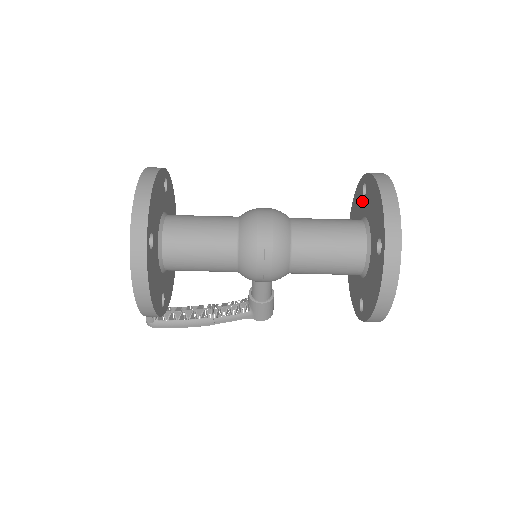
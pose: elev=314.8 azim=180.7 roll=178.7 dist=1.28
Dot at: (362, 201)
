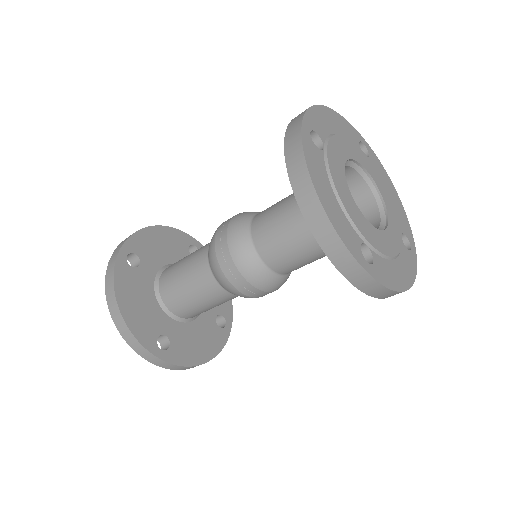
Dot at: occluded
